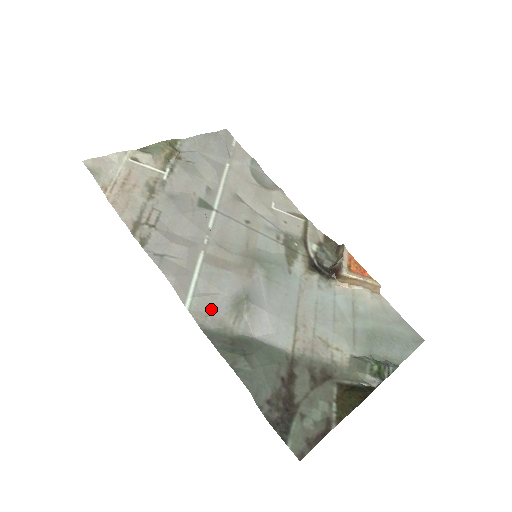
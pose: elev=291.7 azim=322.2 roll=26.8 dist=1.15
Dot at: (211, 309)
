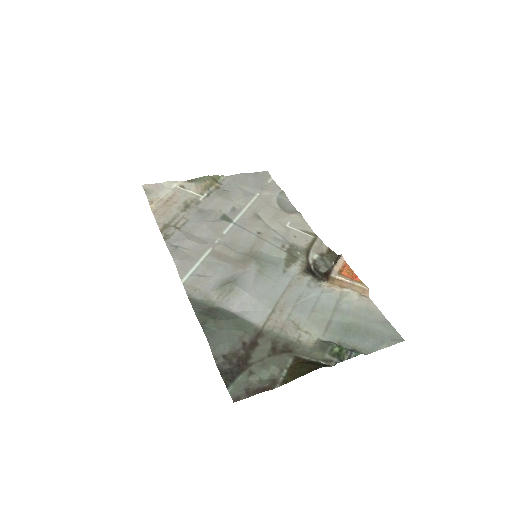
Dot at: (201, 286)
